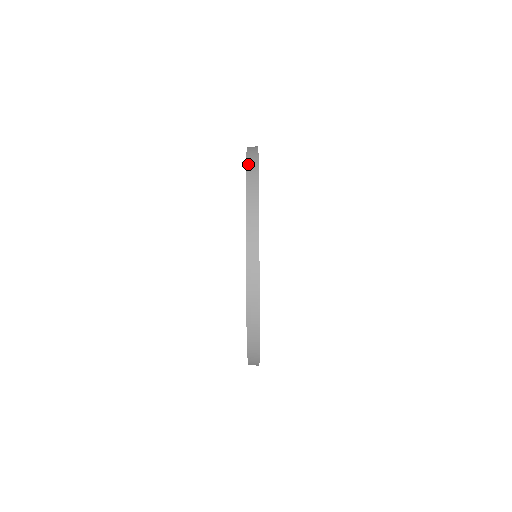
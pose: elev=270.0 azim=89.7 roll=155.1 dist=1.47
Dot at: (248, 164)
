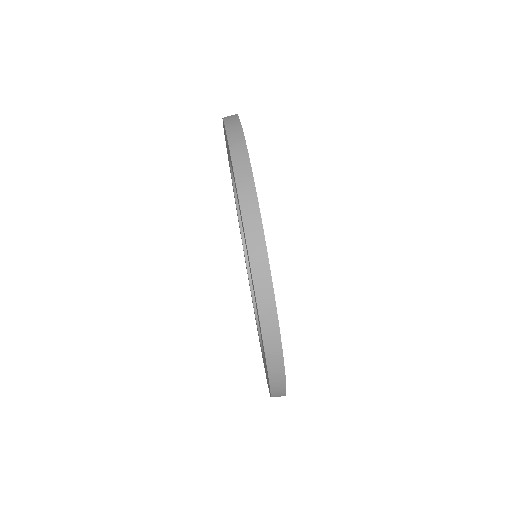
Dot at: occluded
